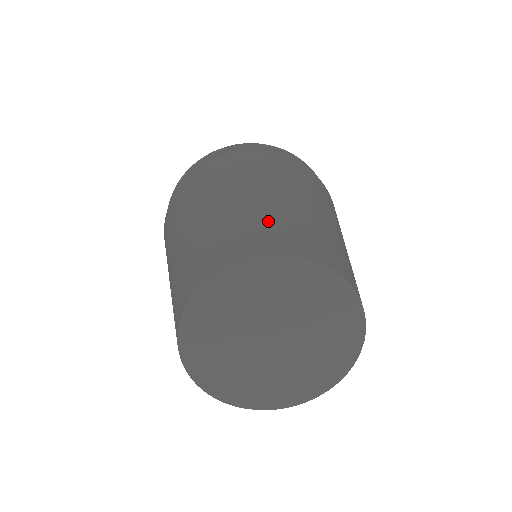
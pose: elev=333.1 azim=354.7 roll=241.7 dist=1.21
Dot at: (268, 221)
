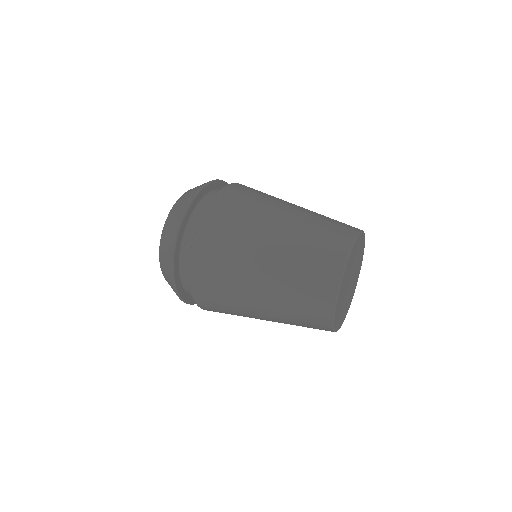
Dot at: (308, 255)
